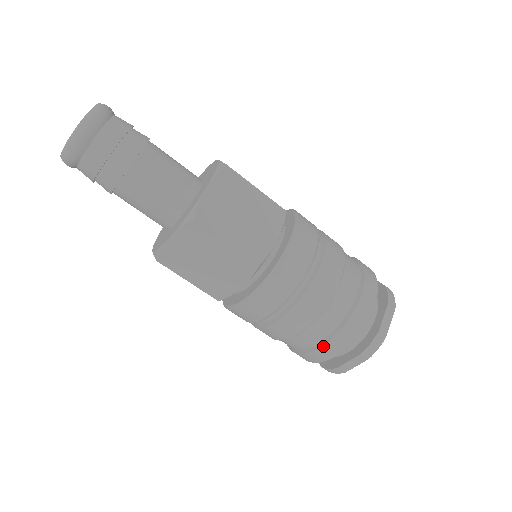
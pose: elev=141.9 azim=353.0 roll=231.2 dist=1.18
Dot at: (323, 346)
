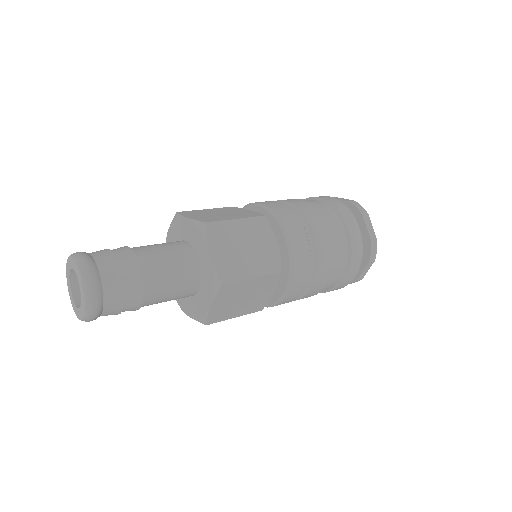
Dot at: (345, 279)
